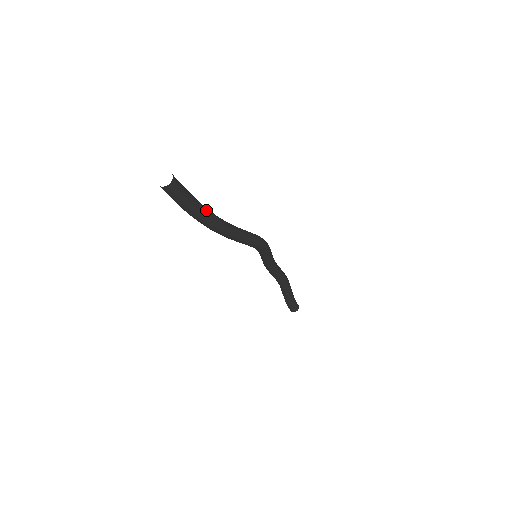
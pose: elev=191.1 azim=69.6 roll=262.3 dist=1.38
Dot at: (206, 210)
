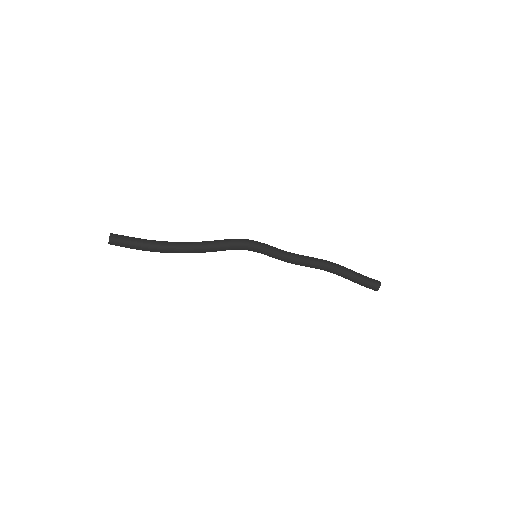
Dot at: (157, 242)
